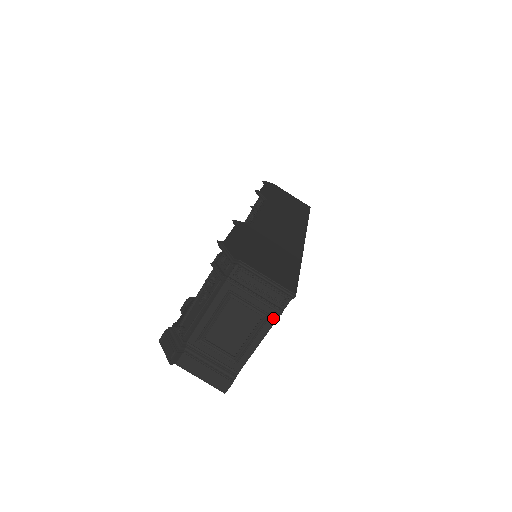
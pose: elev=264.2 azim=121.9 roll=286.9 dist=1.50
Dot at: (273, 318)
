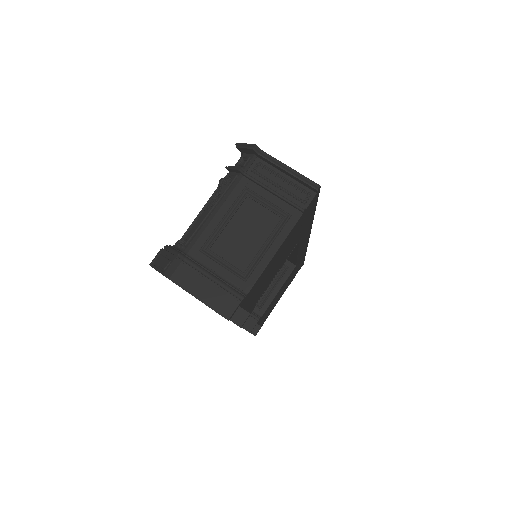
Dot at: (293, 219)
